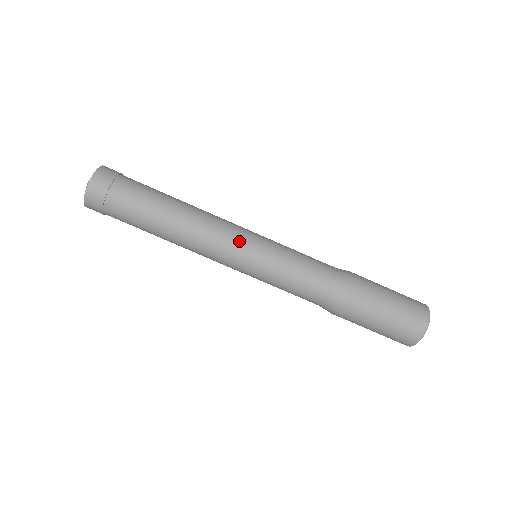
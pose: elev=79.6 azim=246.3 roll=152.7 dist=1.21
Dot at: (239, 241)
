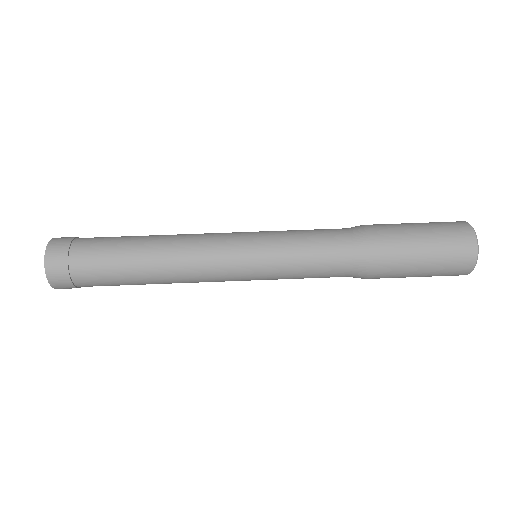
Dot at: (229, 244)
